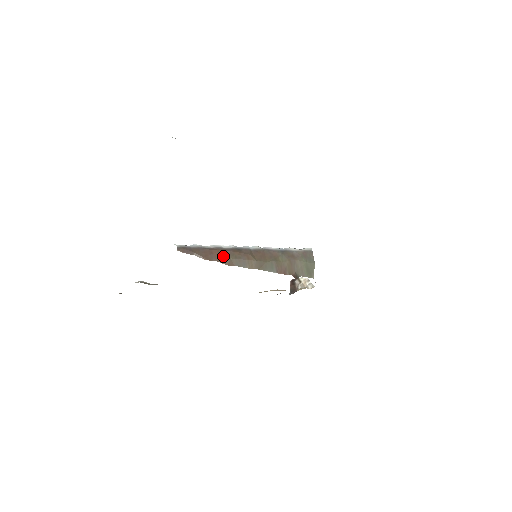
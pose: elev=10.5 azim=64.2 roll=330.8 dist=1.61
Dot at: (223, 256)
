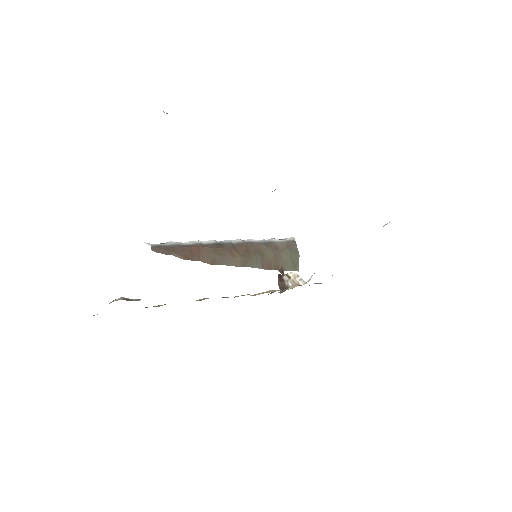
Dot at: (204, 254)
